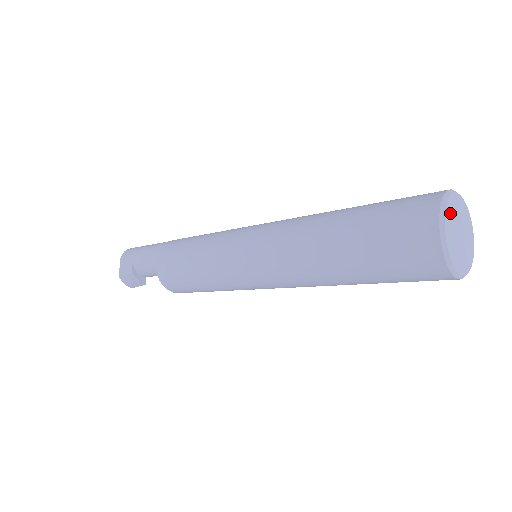
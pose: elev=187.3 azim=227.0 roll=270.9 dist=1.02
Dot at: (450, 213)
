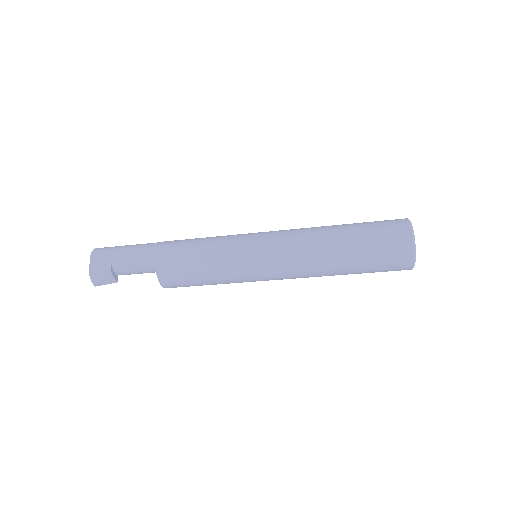
Dot at: occluded
